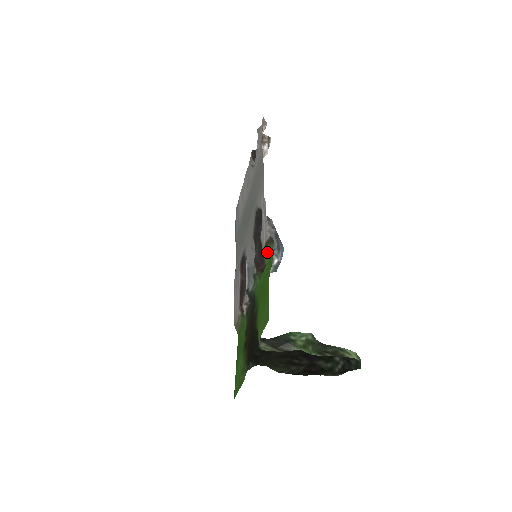
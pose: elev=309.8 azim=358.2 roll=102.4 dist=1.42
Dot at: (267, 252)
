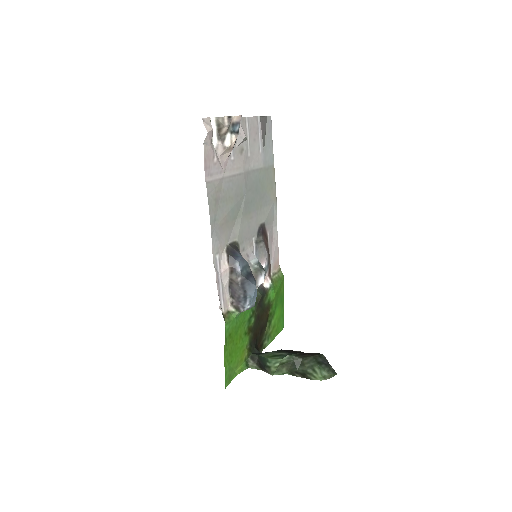
Dot at: (227, 318)
